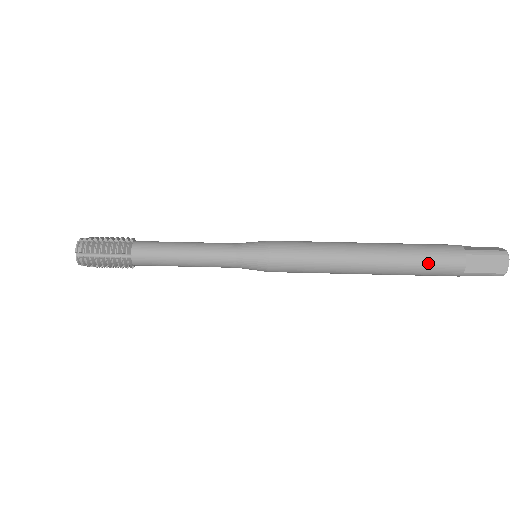
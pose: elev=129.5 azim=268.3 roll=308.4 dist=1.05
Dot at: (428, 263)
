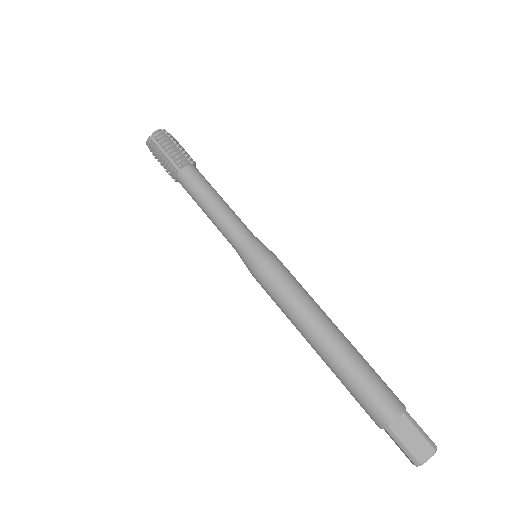
Dot at: (354, 397)
